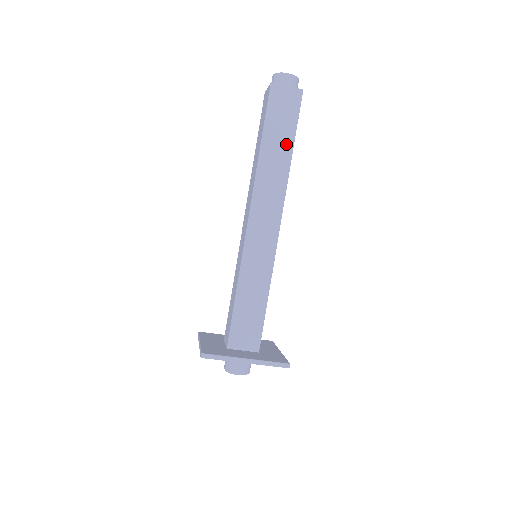
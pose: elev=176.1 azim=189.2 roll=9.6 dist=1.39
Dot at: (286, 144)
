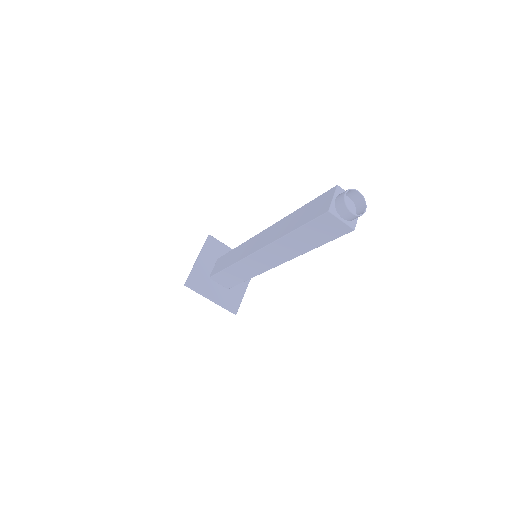
Dot at: (312, 243)
